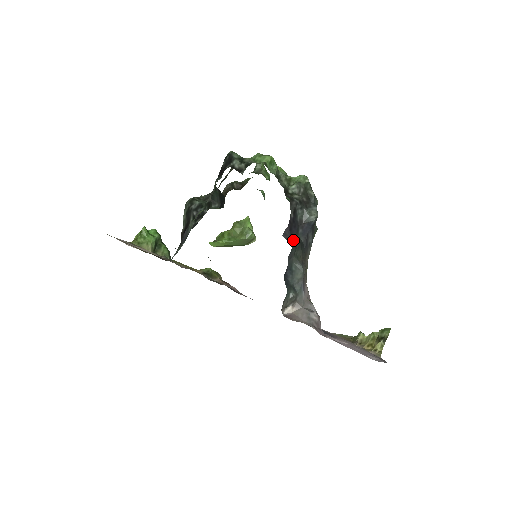
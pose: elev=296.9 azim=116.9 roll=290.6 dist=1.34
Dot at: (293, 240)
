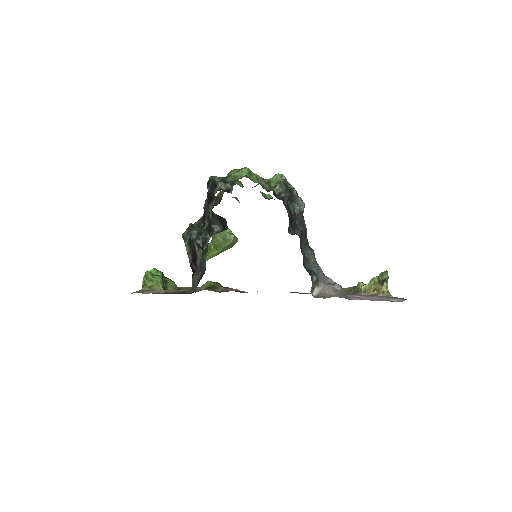
Dot at: (298, 233)
